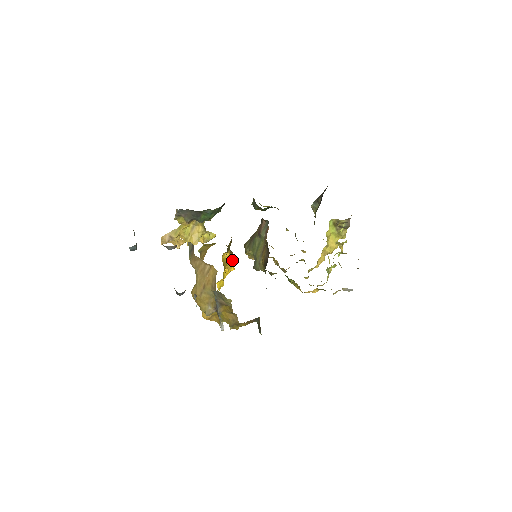
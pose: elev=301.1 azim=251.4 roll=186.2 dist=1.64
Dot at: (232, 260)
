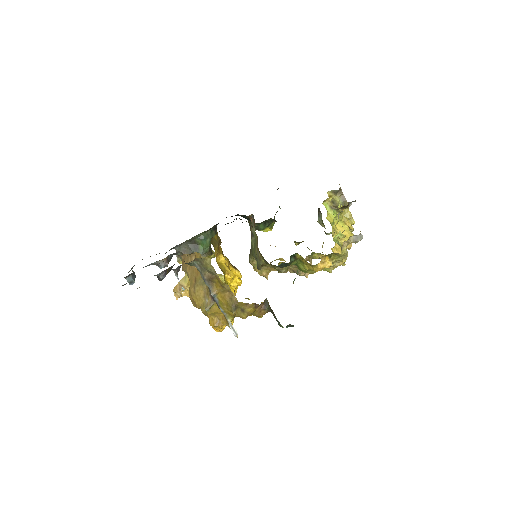
Dot at: (238, 275)
